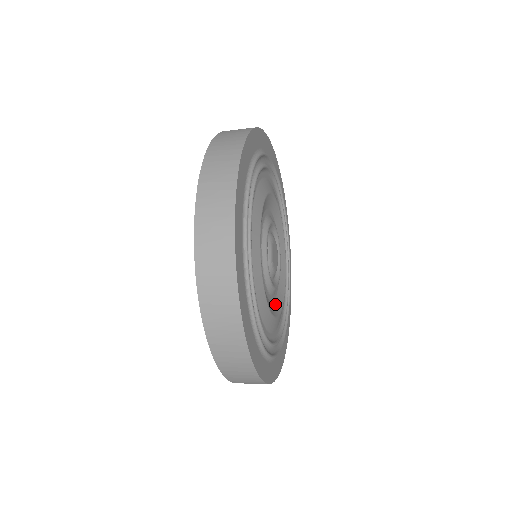
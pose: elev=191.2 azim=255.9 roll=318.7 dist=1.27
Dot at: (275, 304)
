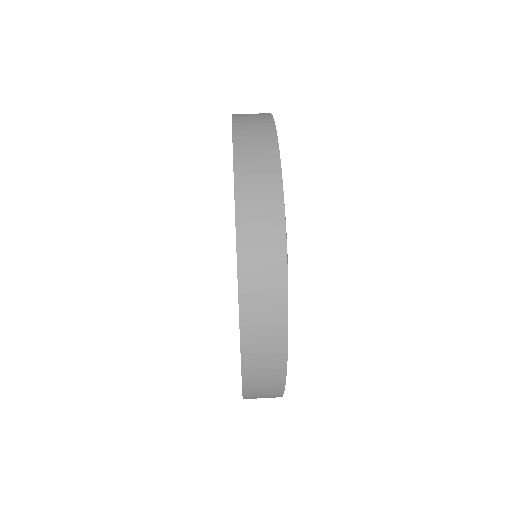
Dot at: occluded
